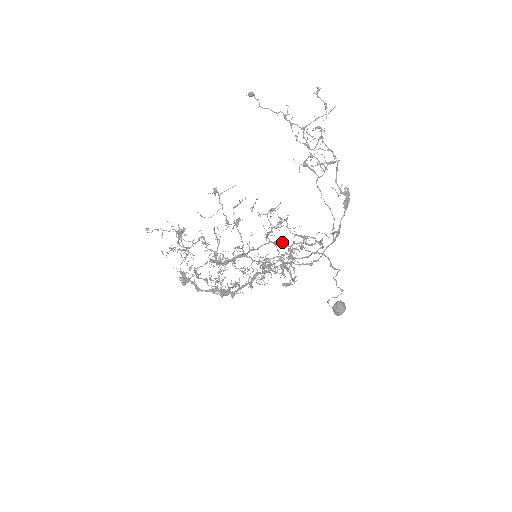
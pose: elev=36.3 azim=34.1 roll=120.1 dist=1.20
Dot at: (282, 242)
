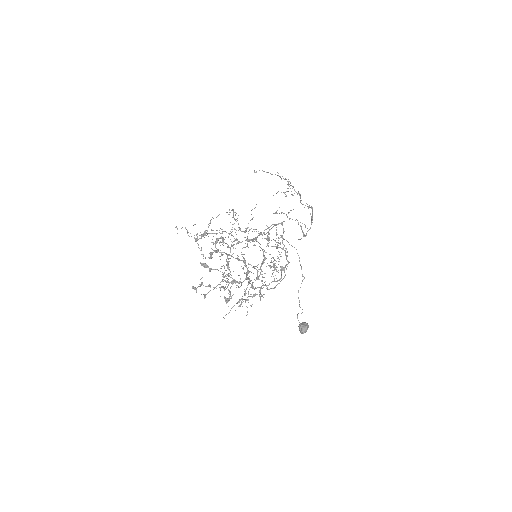
Dot at: occluded
